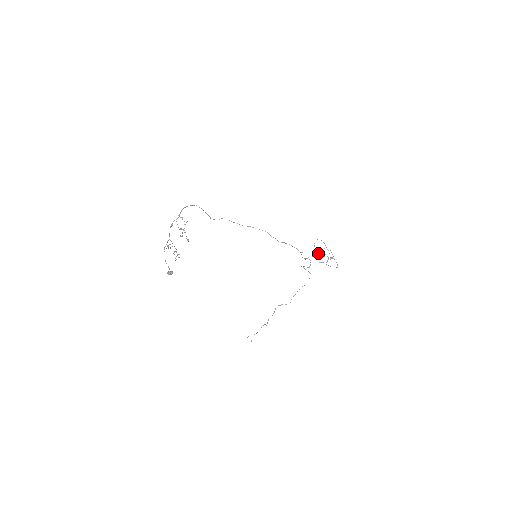
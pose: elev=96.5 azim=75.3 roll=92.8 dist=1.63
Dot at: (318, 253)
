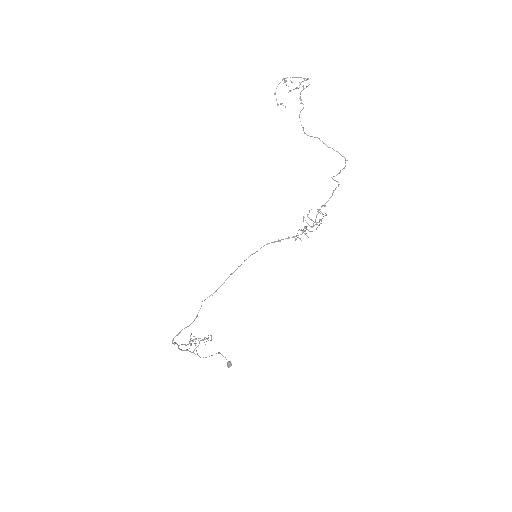
Dot at: occluded
